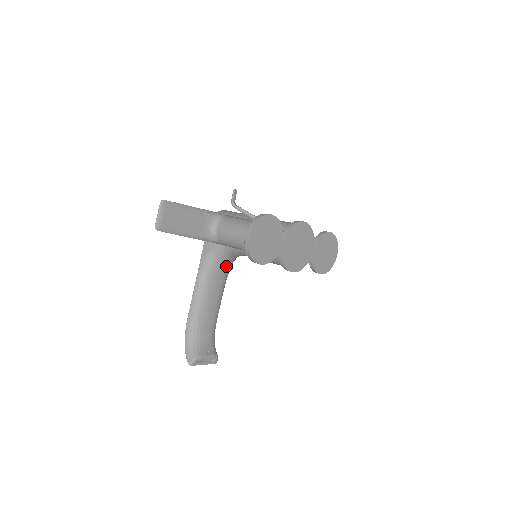
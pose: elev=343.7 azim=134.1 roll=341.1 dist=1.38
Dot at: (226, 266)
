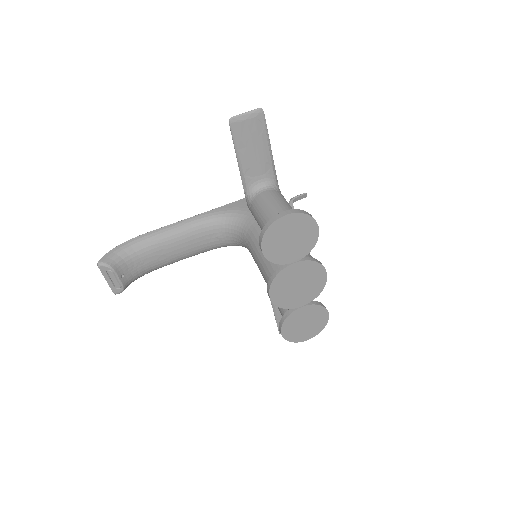
Dot at: (223, 239)
